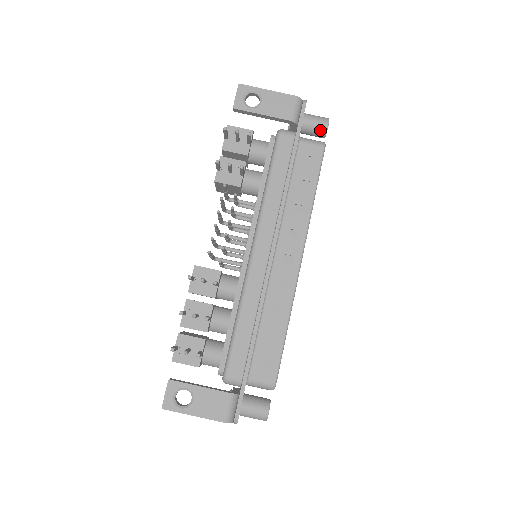
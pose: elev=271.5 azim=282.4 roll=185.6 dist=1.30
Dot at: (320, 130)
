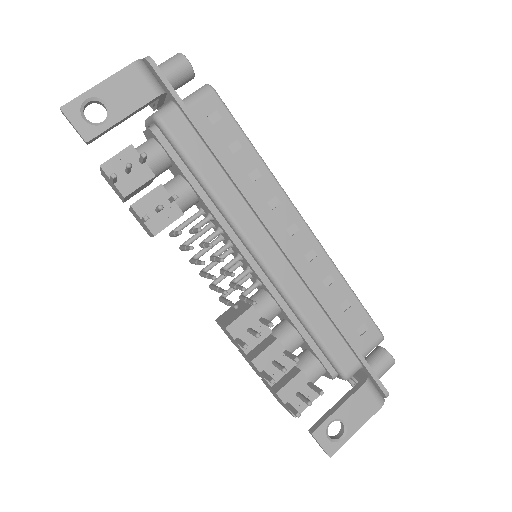
Dot at: (185, 74)
